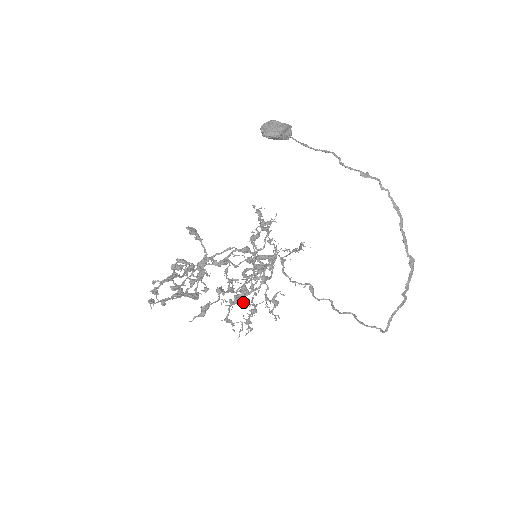
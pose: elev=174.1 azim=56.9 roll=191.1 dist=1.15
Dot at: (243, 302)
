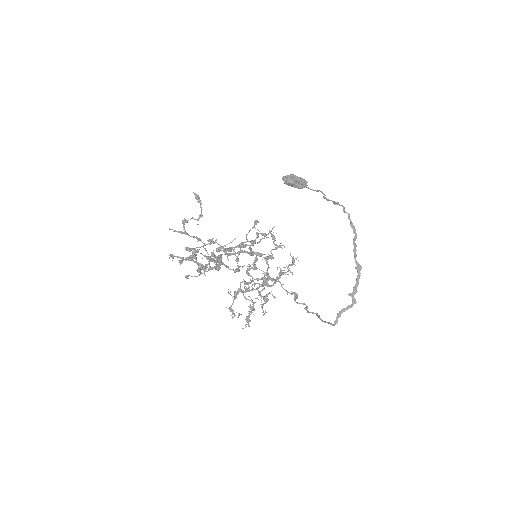
Dot at: (244, 296)
